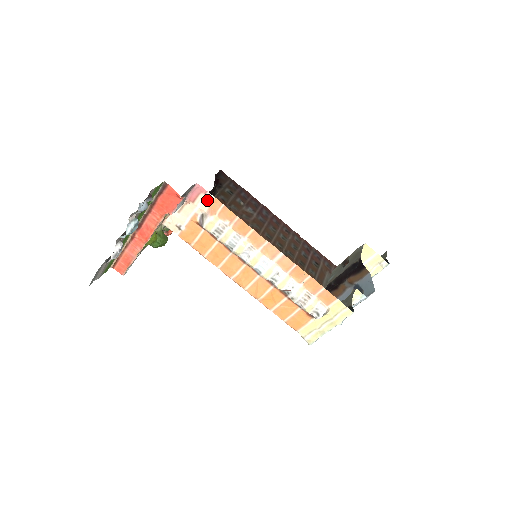
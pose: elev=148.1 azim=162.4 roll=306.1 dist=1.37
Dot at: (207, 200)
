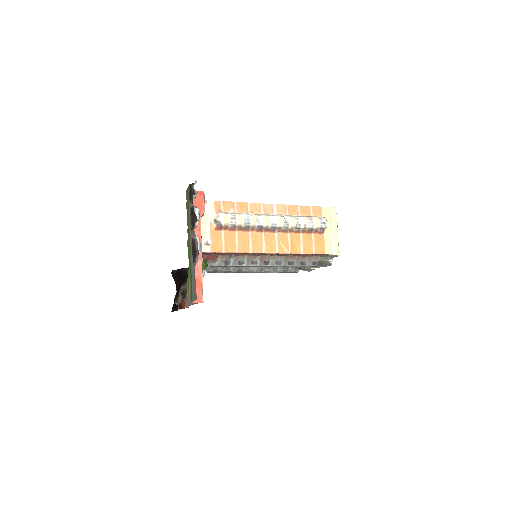
Dot at: (210, 207)
